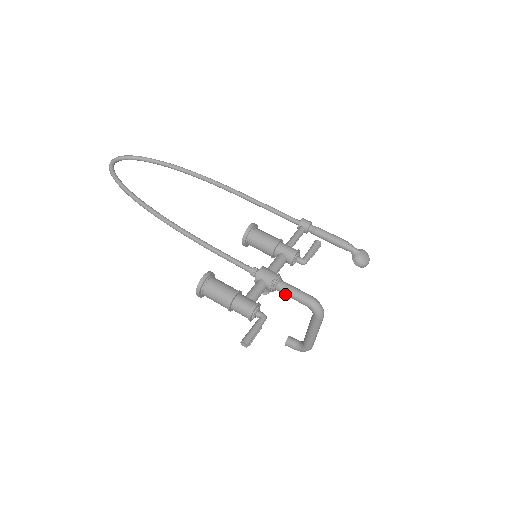
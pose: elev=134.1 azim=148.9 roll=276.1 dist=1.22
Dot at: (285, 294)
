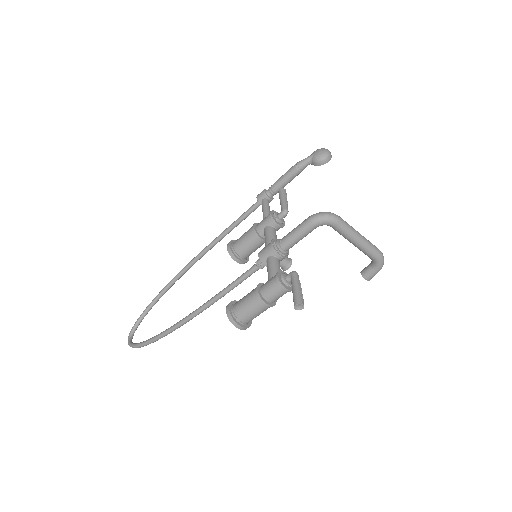
Dot at: (294, 243)
